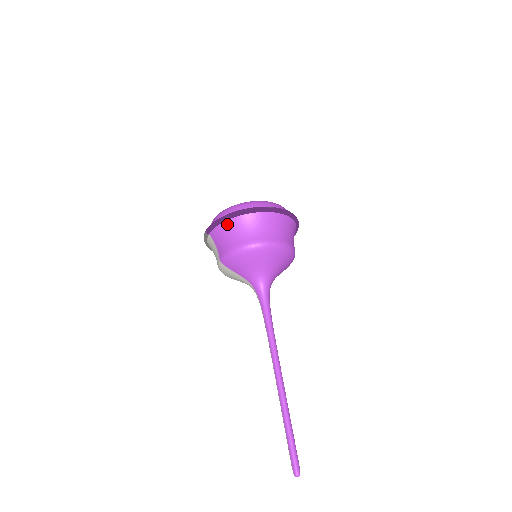
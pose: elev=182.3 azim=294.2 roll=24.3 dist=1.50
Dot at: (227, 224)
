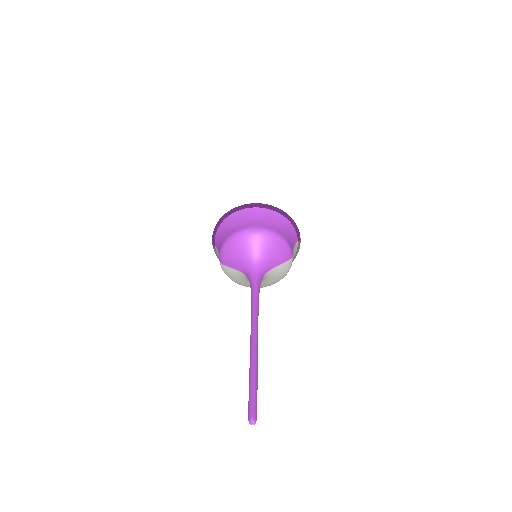
Dot at: (220, 228)
